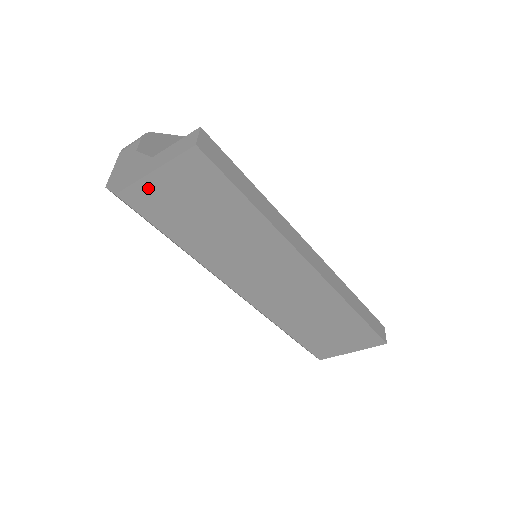
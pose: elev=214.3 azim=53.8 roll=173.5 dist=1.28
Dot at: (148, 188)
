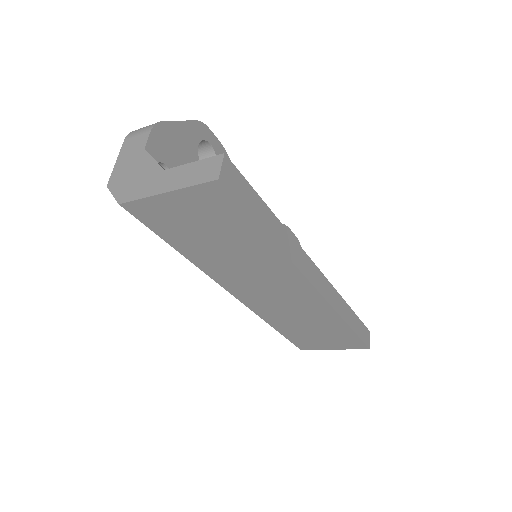
Dot at: (157, 205)
